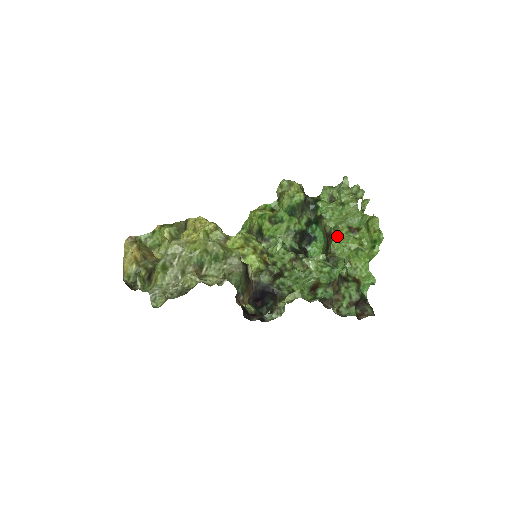
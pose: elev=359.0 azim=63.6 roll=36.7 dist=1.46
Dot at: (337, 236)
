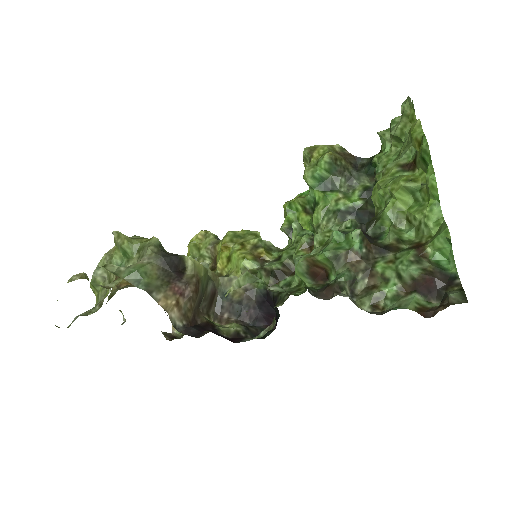
Dot at: (375, 186)
